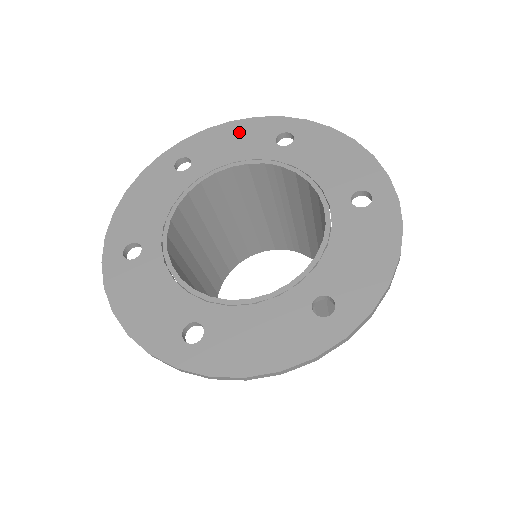
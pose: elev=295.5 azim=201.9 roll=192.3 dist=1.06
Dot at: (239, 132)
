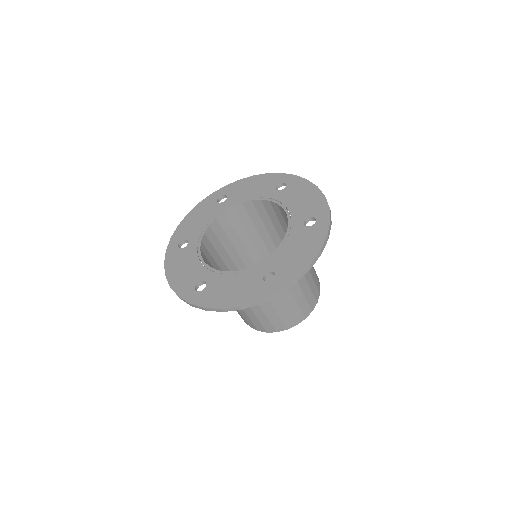
Dot at: (196, 214)
